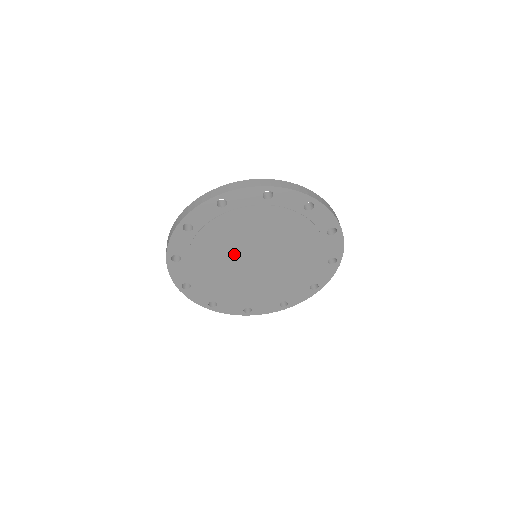
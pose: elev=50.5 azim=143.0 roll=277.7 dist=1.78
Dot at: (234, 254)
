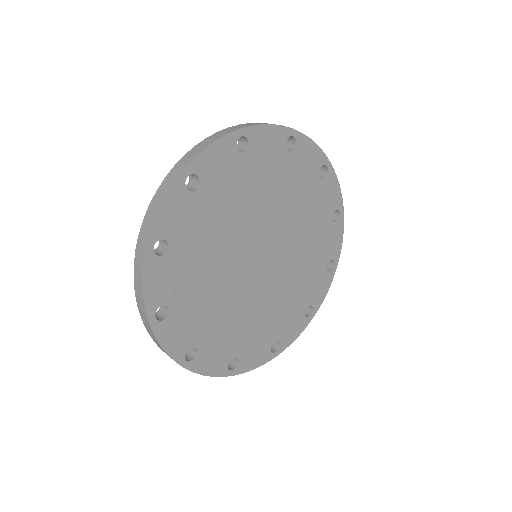
Dot at: (236, 280)
